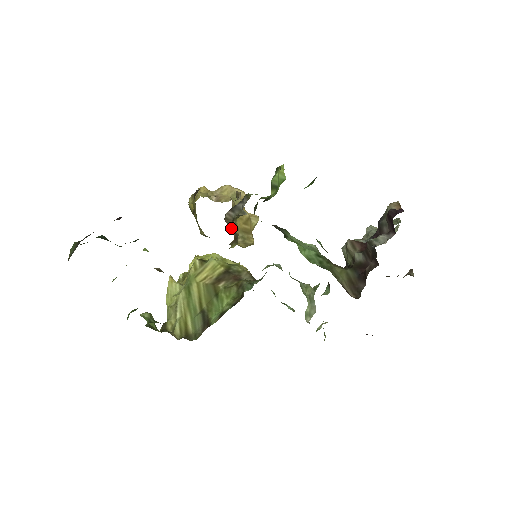
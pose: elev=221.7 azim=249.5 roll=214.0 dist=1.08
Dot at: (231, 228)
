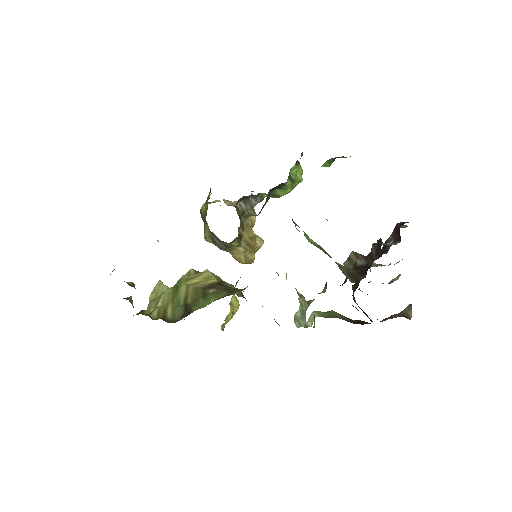
Dot at: (239, 218)
